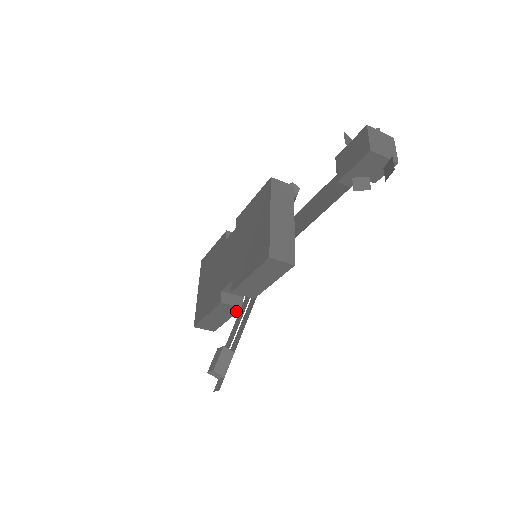
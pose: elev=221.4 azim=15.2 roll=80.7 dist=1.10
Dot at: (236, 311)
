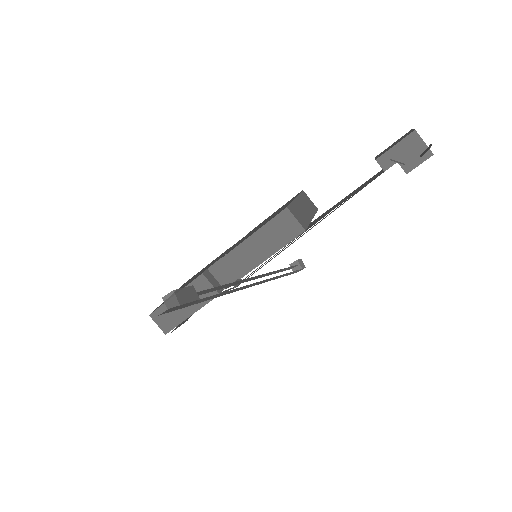
Dot at: occluded
